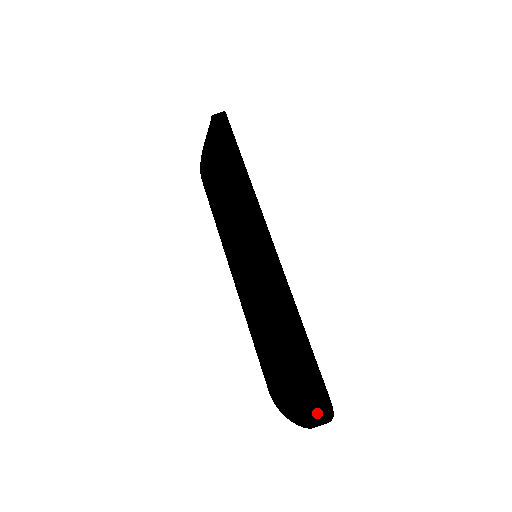
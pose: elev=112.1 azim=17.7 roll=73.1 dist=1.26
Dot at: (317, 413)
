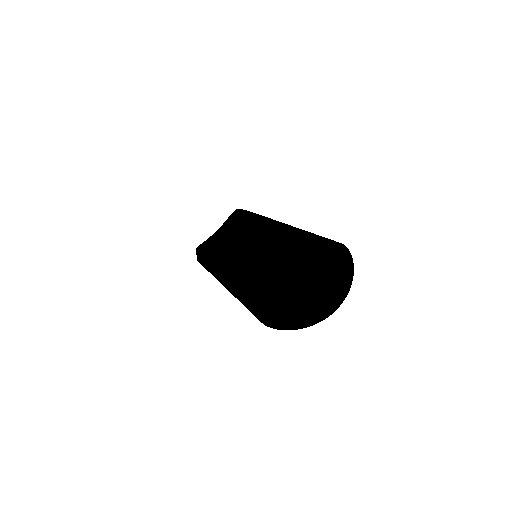
Dot at: (341, 266)
